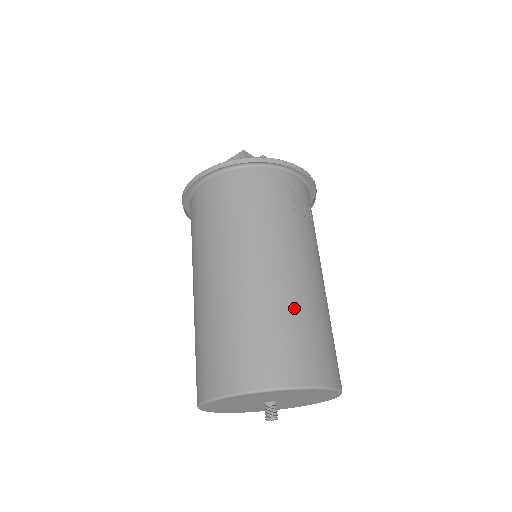
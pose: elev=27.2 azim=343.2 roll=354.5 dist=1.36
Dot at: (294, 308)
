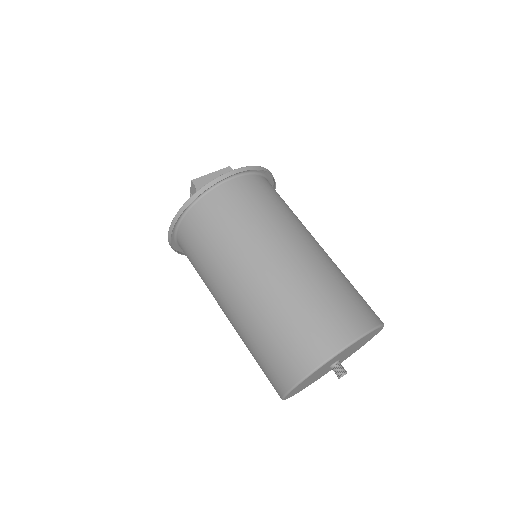
Dot at: occluded
